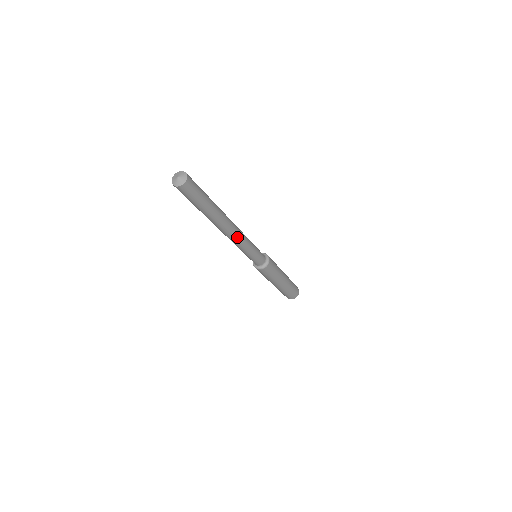
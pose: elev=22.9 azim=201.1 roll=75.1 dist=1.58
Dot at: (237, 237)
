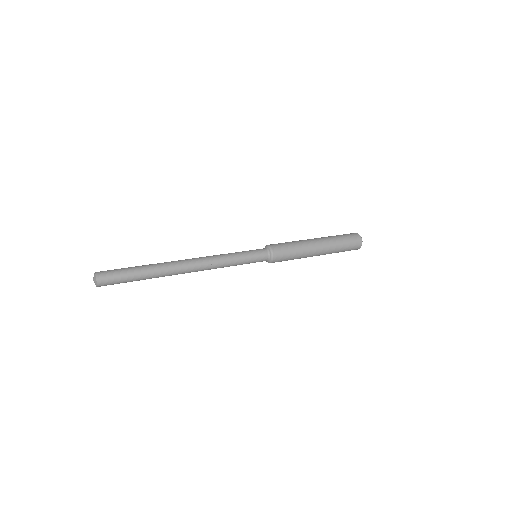
Dot at: (202, 270)
